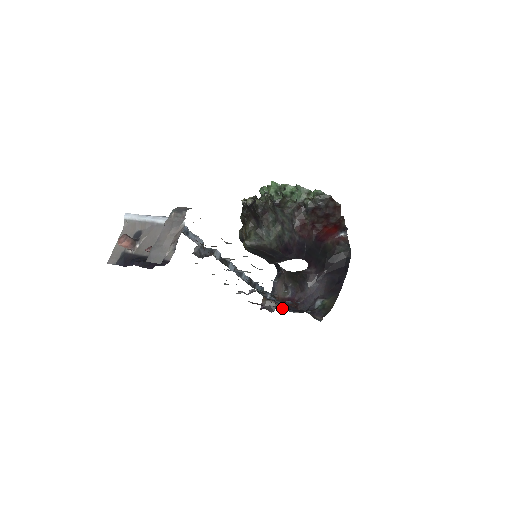
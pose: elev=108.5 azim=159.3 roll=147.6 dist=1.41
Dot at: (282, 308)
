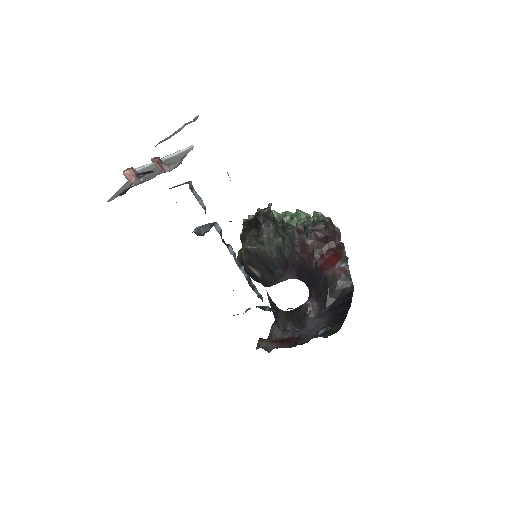
Dot at: (281, 330)
